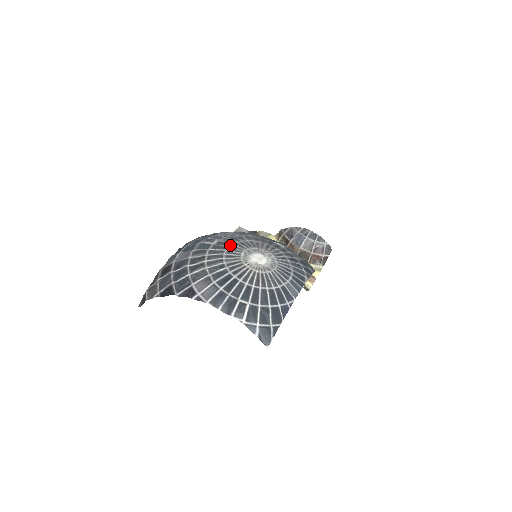
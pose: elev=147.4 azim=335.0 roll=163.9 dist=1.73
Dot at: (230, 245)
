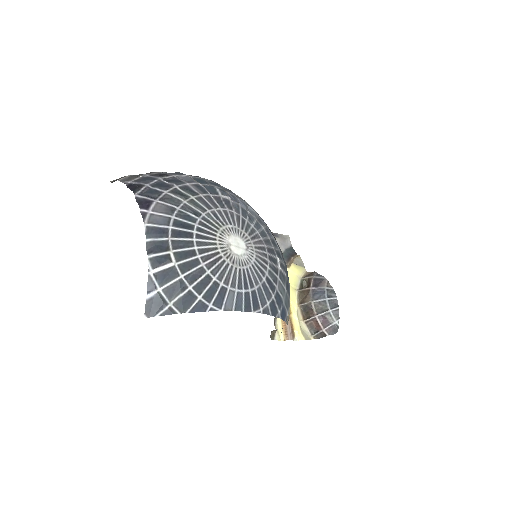
Dot at: (231, 210)
